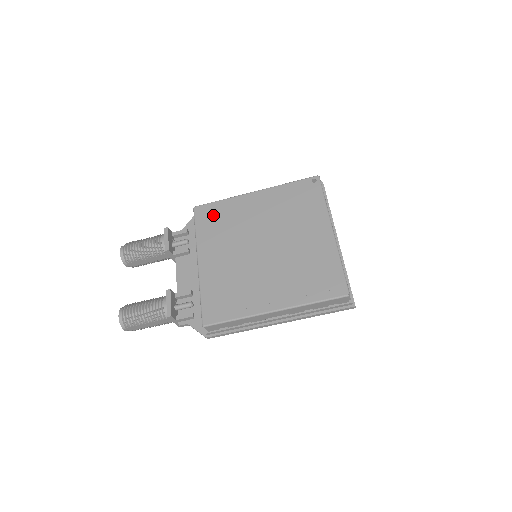
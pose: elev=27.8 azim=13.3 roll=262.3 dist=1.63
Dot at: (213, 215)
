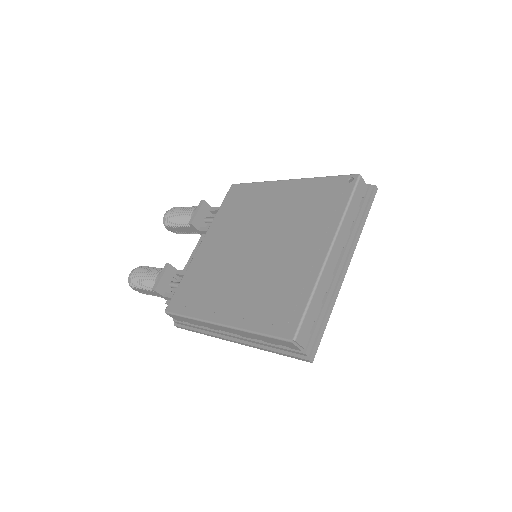
Dot at: (240, 197)
